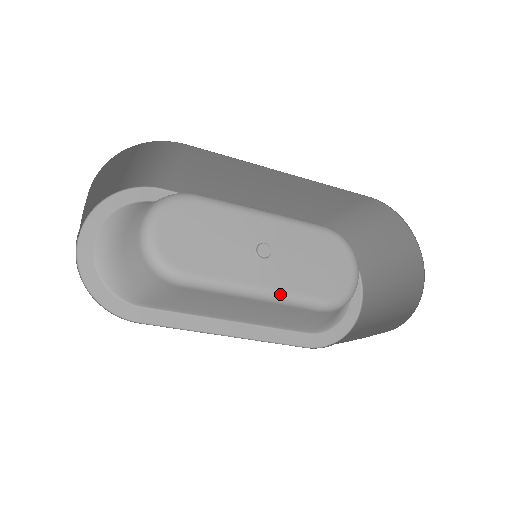
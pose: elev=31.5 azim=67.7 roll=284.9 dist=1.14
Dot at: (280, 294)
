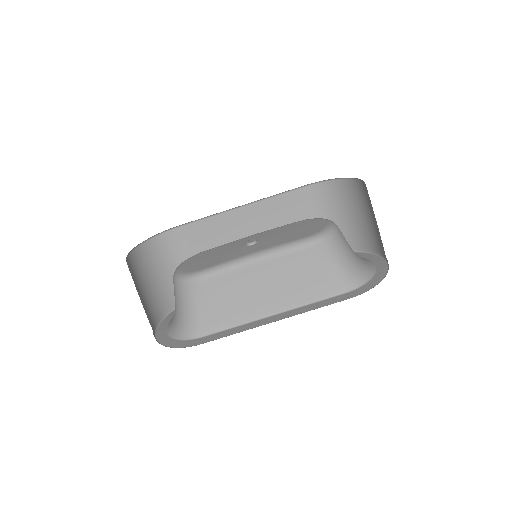
Dot at: (271, 249)
